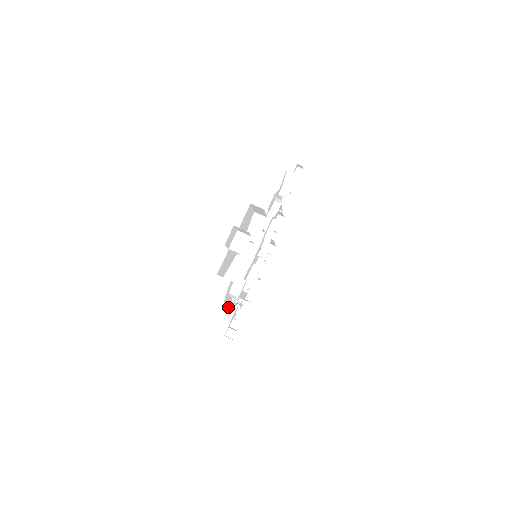
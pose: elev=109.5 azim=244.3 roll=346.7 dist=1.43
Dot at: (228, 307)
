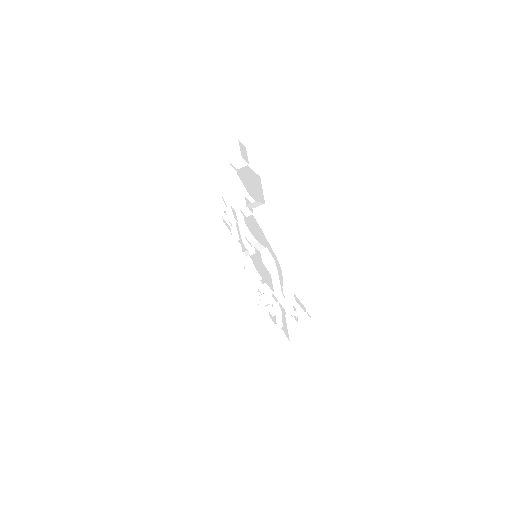
Dot at: occluded
